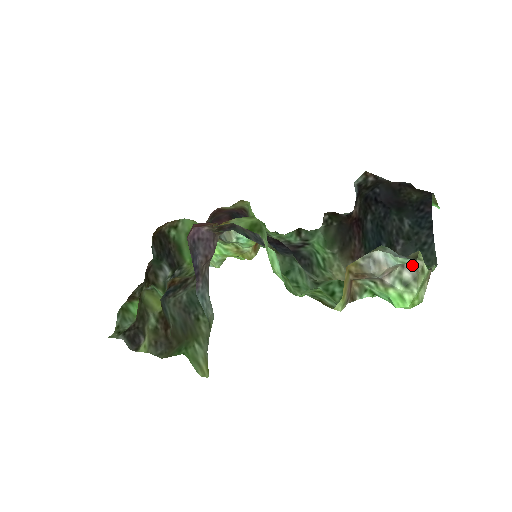
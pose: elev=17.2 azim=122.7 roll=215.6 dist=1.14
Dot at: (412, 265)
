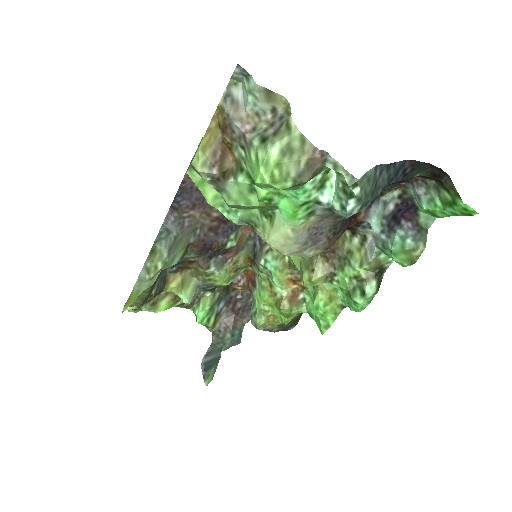
Dot at: (280, 122)
